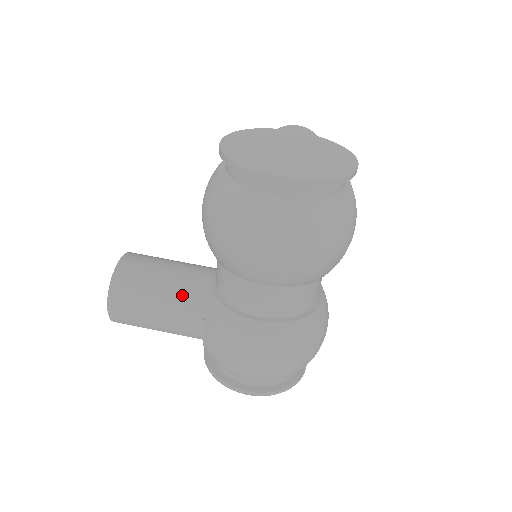
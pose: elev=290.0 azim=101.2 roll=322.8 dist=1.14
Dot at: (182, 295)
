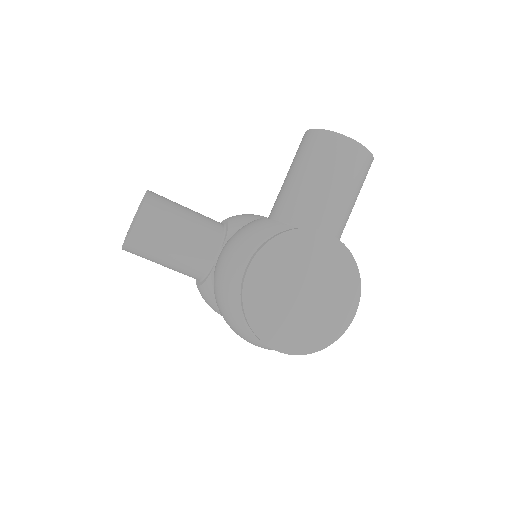
Dot at: (186, 267)
